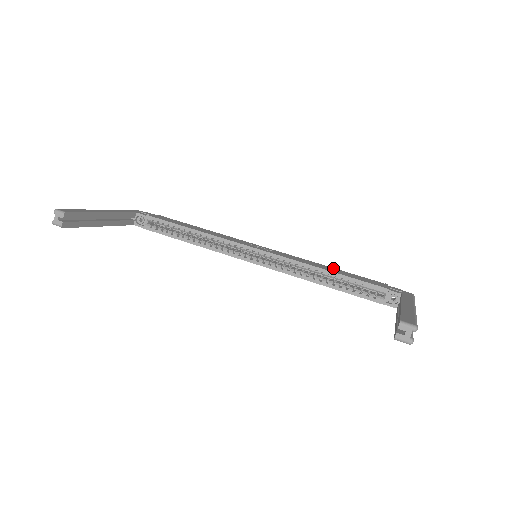
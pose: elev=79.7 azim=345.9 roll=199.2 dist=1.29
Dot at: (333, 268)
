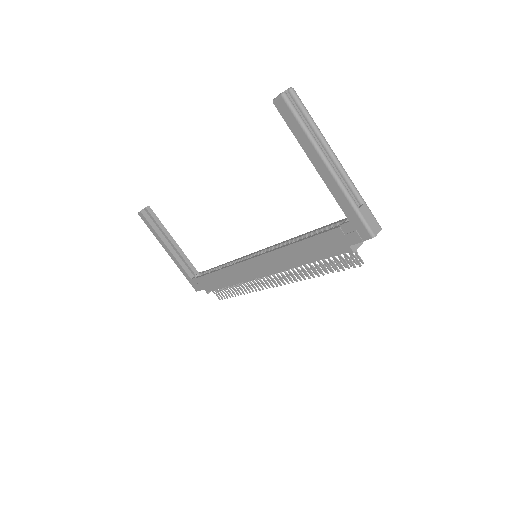
Dot at: occluded
